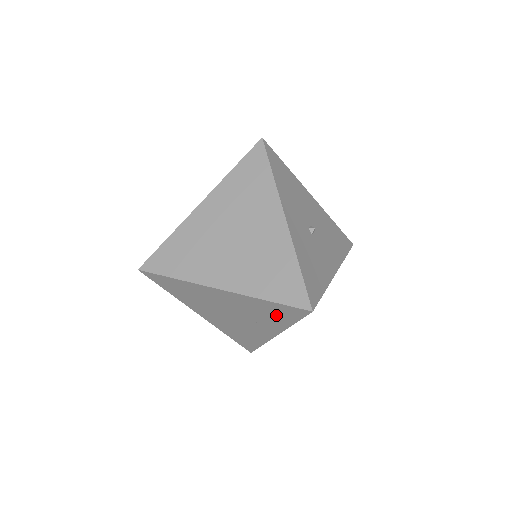
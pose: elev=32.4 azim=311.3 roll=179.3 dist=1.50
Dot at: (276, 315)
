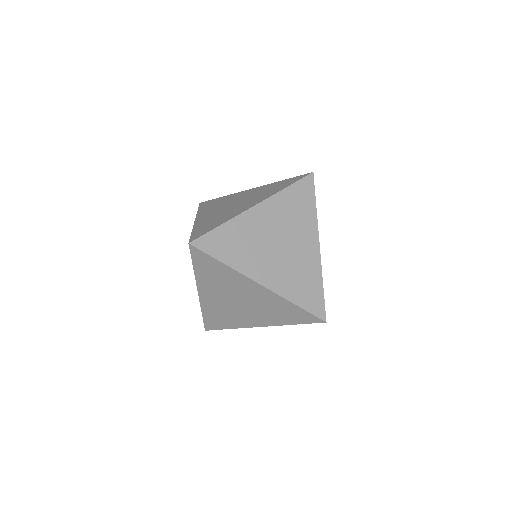
Dot at: (287, 315)
